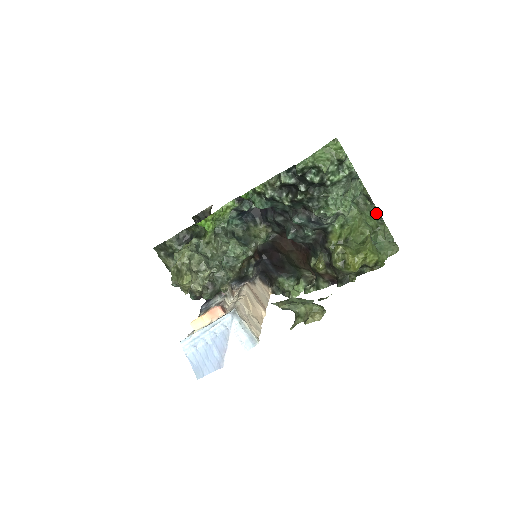
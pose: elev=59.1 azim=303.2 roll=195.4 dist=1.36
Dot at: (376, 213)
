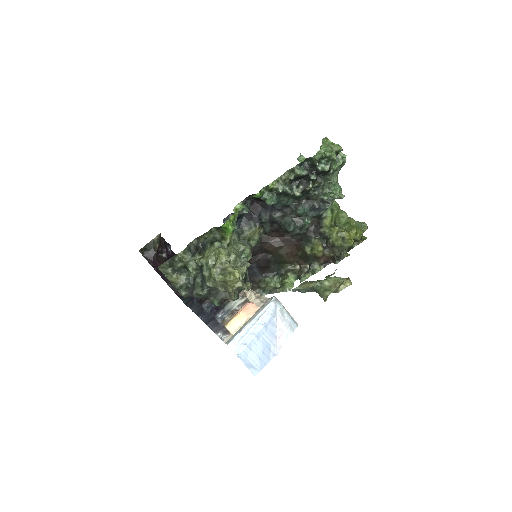
Dot at: occluded
